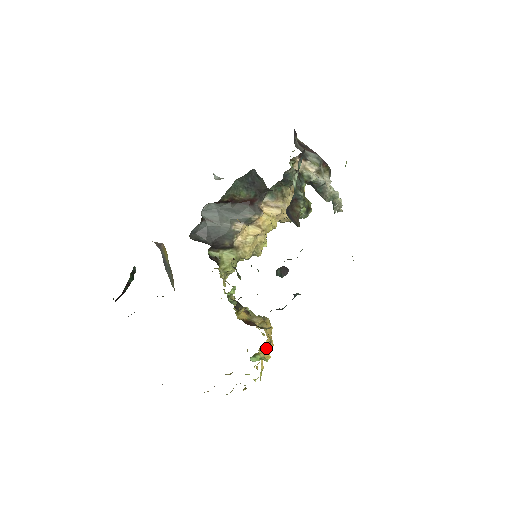
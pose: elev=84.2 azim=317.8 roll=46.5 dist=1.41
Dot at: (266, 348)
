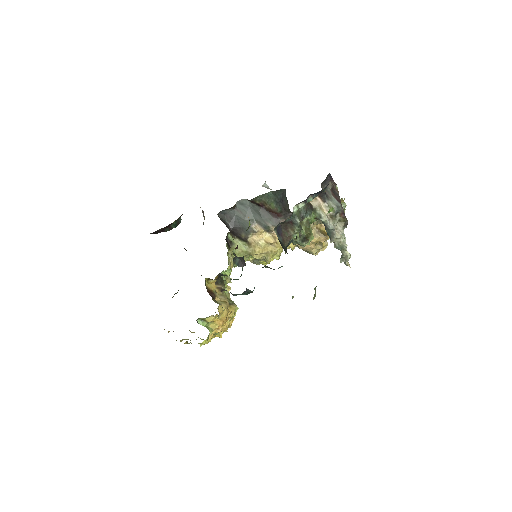
Dot at: (217, 323)
